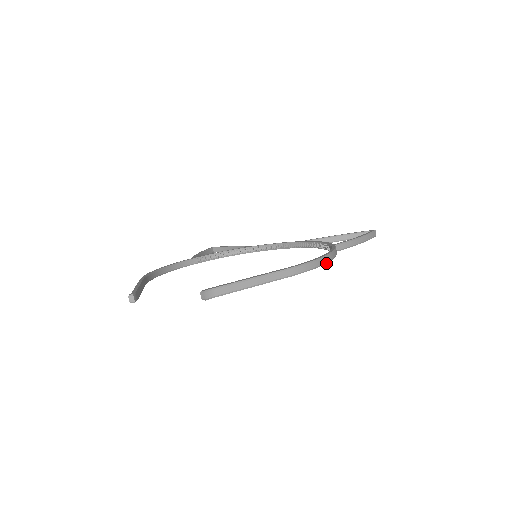
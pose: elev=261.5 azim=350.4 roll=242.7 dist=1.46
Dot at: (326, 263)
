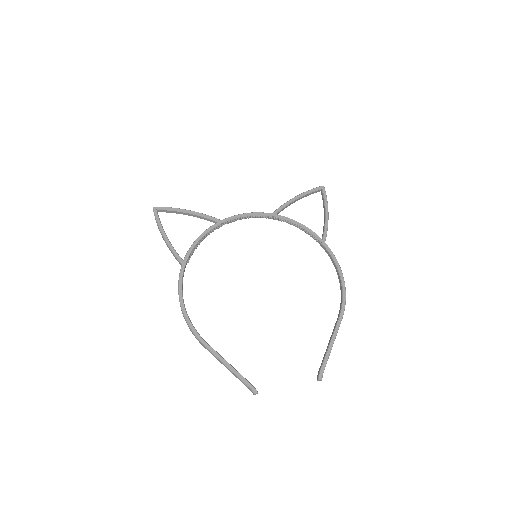
Dot at: occluded
